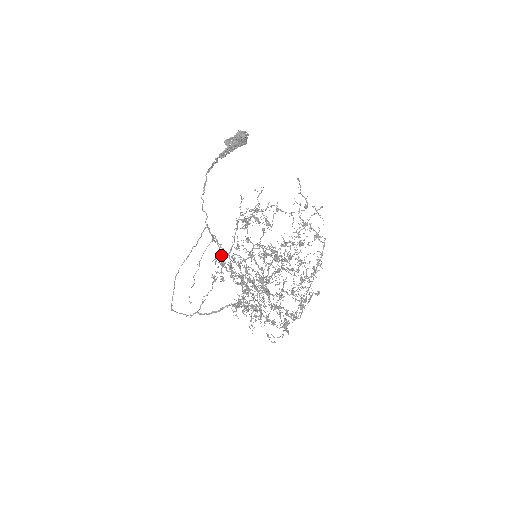
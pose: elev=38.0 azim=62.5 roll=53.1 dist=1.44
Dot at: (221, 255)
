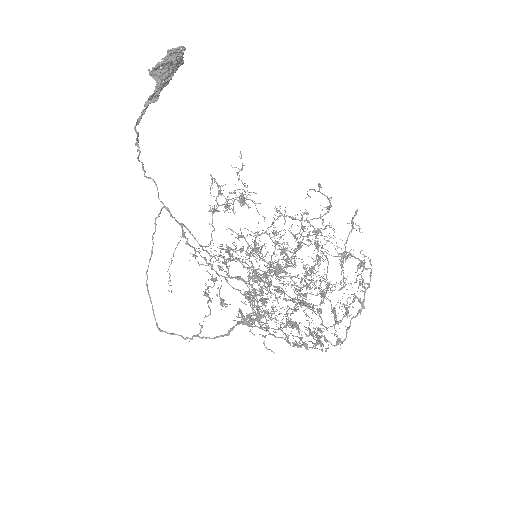
Dot at: occluded
